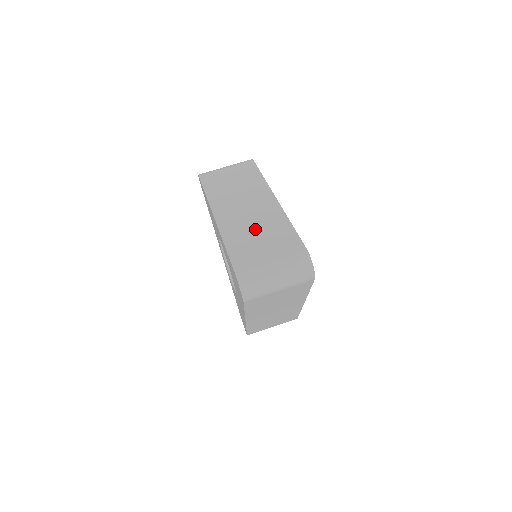
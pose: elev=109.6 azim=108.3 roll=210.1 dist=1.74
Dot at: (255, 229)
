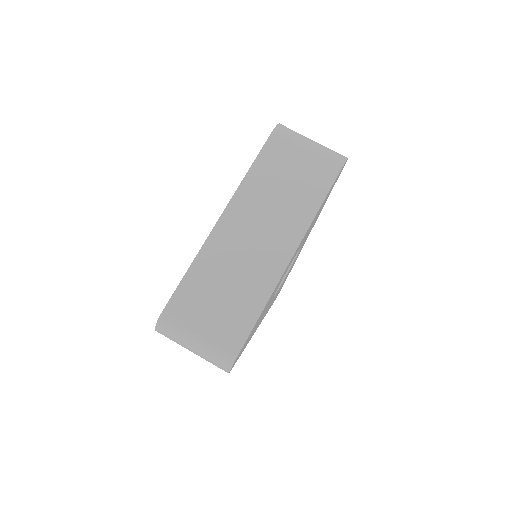
Dot at: (231, 277)
